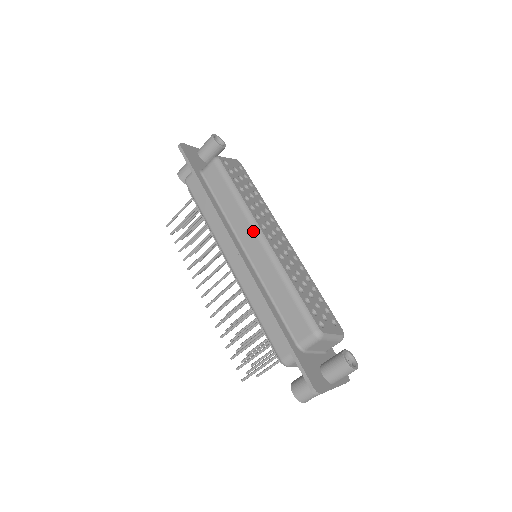
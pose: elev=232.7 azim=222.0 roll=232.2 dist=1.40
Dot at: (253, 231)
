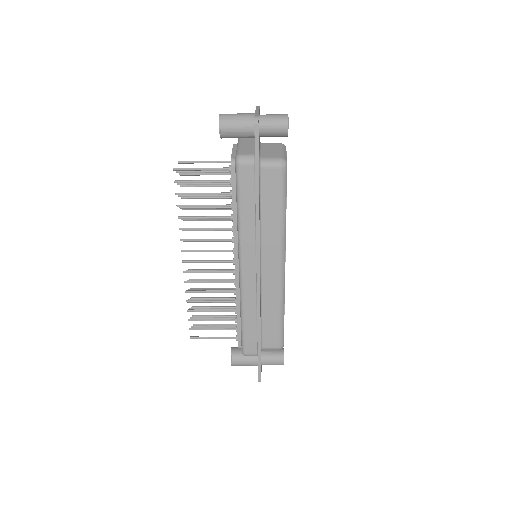
Dot at: (279, 258)
